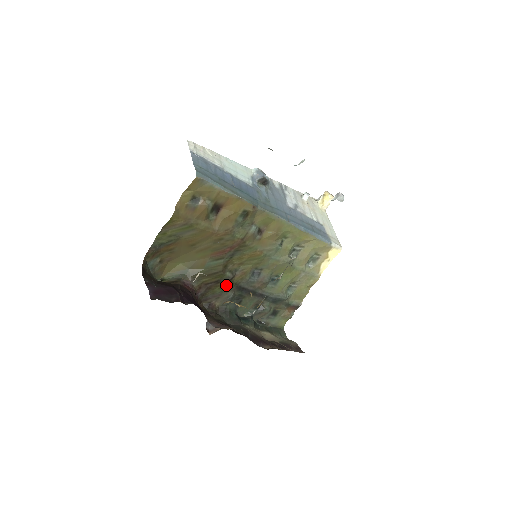
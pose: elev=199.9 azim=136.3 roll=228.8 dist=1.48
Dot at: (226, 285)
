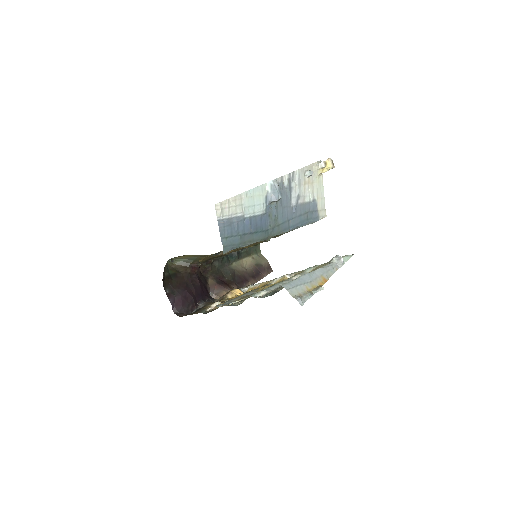
Dot at: occluded
